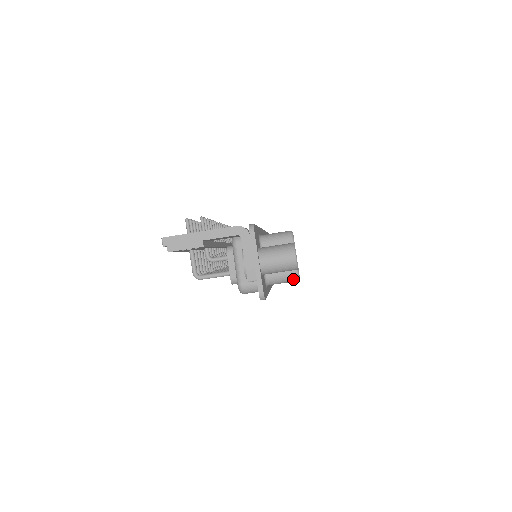
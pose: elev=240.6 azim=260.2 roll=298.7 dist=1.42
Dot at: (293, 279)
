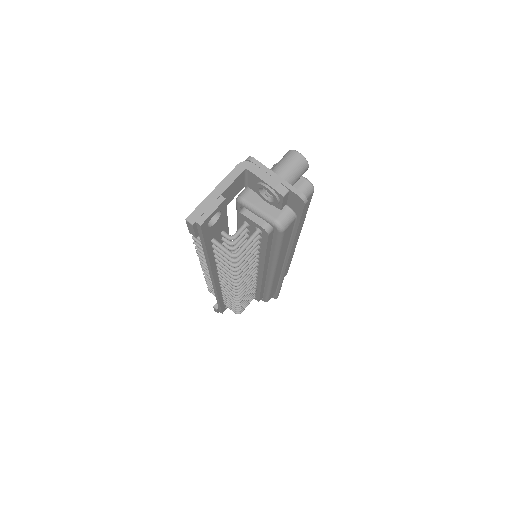
Dot at: (310, 189)
